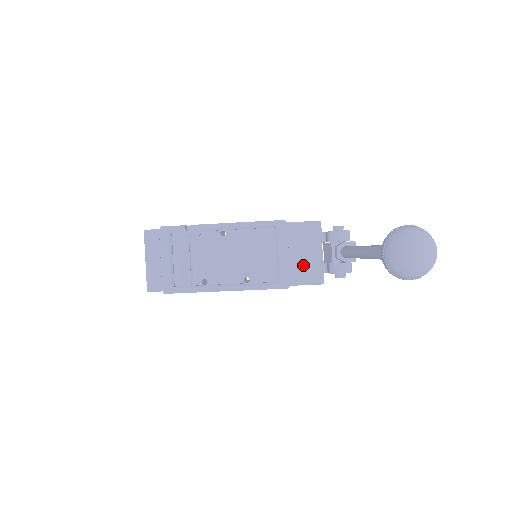
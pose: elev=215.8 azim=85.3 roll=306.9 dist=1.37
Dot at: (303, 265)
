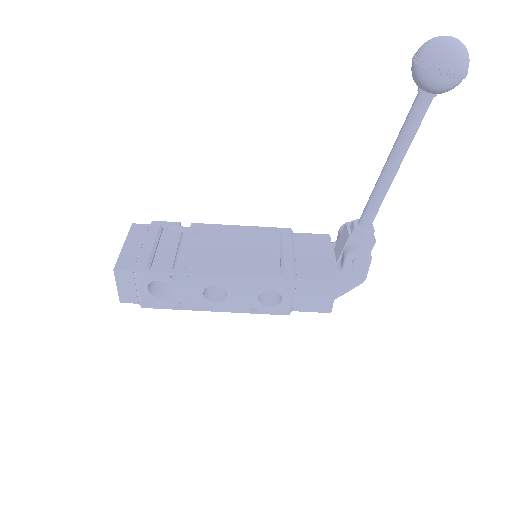
Dot at: (312, 264)
